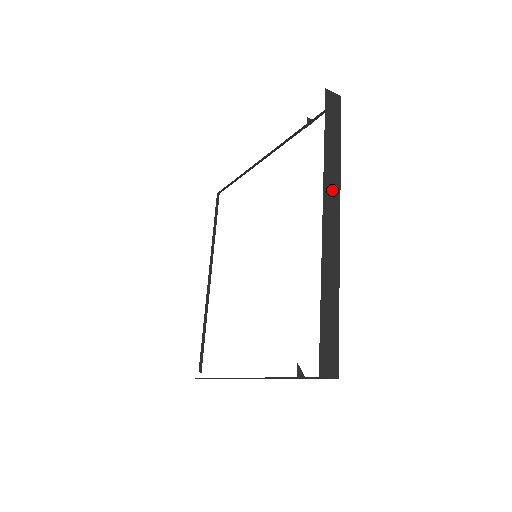
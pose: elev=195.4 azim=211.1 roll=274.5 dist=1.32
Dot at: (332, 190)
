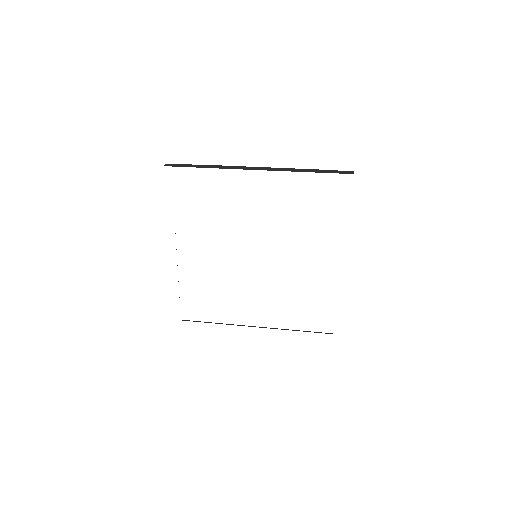
Dot at: occluded
